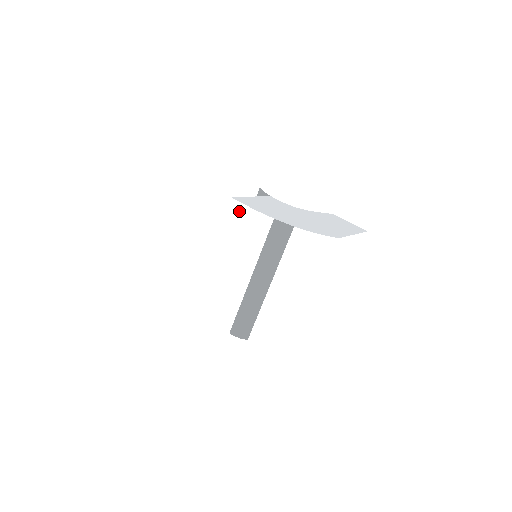
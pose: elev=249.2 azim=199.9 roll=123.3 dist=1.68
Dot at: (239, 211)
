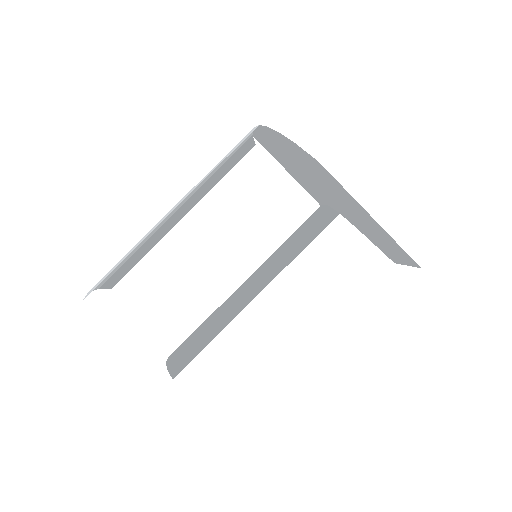
Dot at: (246, 139)
